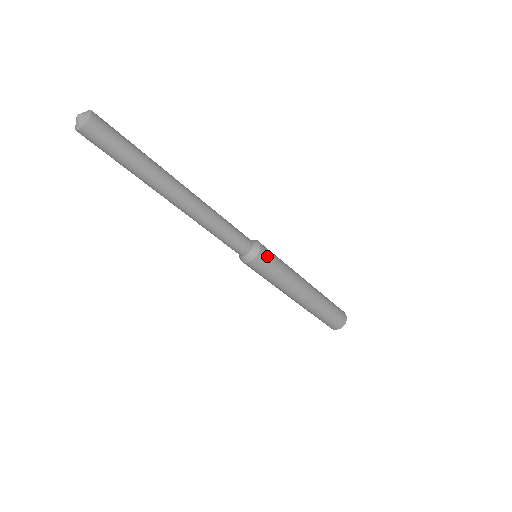
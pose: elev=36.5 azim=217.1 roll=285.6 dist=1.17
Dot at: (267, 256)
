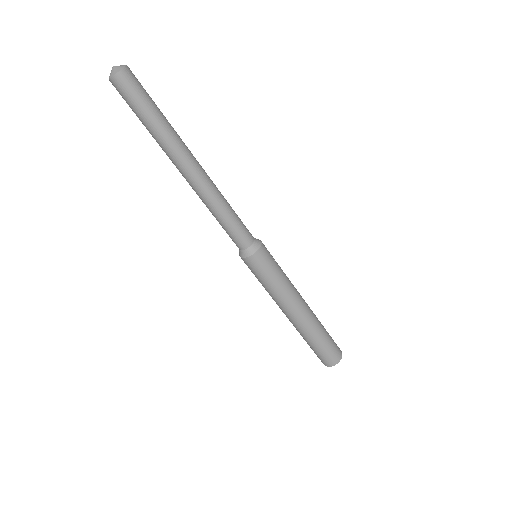
Dot at: (263, 261)
